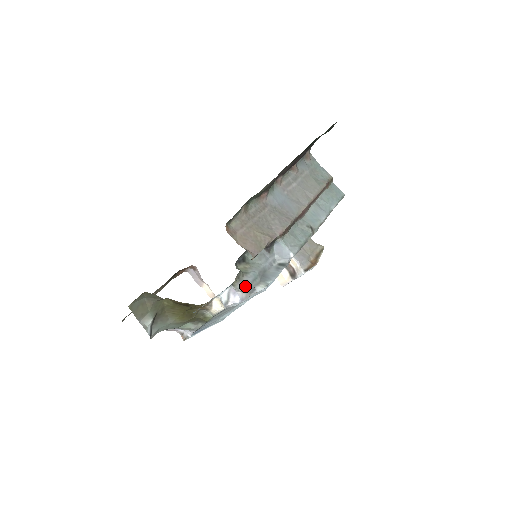
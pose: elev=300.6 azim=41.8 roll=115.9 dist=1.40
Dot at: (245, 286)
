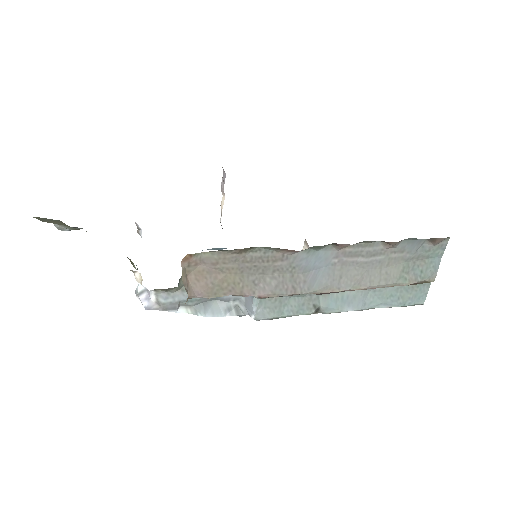
Dot at: (168, 300)
